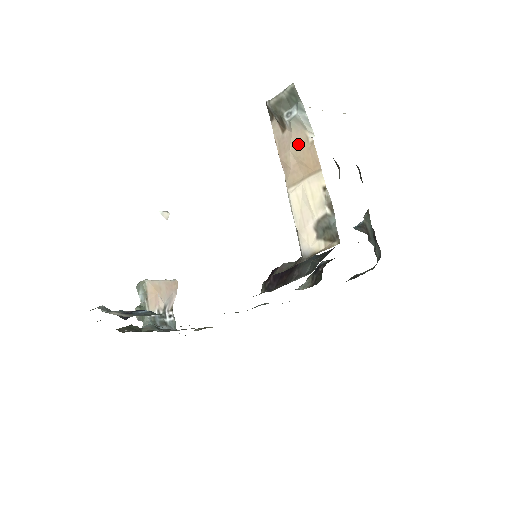
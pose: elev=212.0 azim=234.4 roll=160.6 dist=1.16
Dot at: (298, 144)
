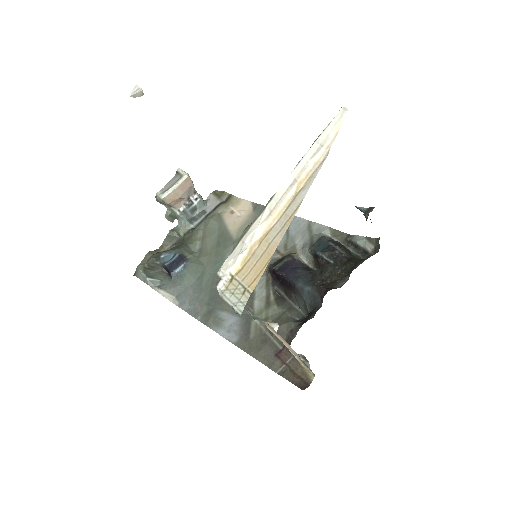
Dot at: occluded
